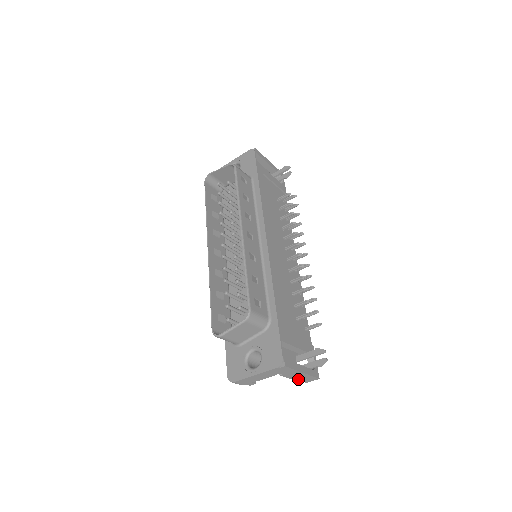
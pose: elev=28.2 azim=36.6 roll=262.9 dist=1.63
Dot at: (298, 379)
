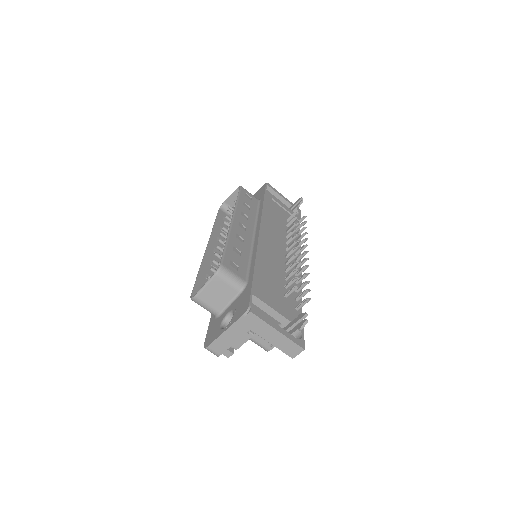
Dot at: (279, 348)
